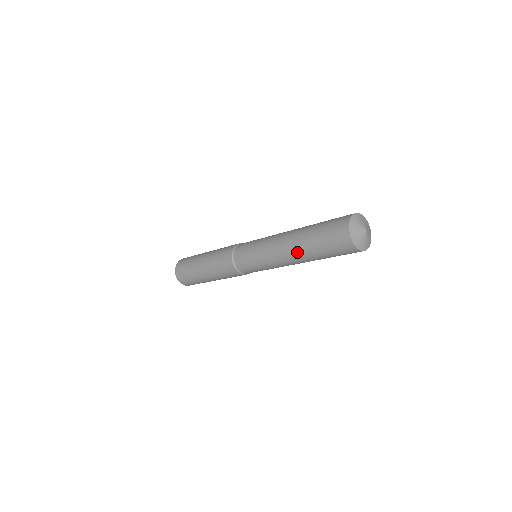
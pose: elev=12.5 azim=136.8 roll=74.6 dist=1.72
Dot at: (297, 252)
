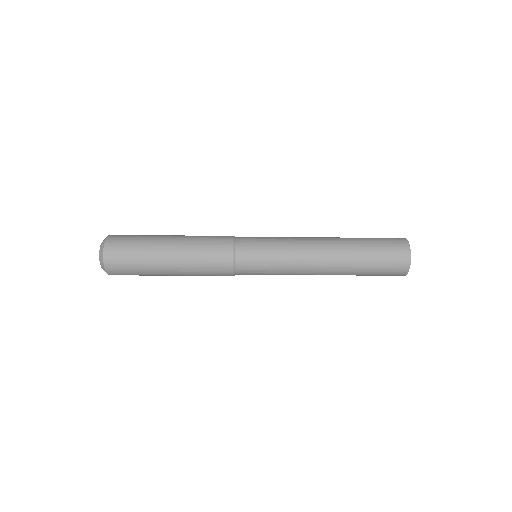
Dot at: (339, 263)
